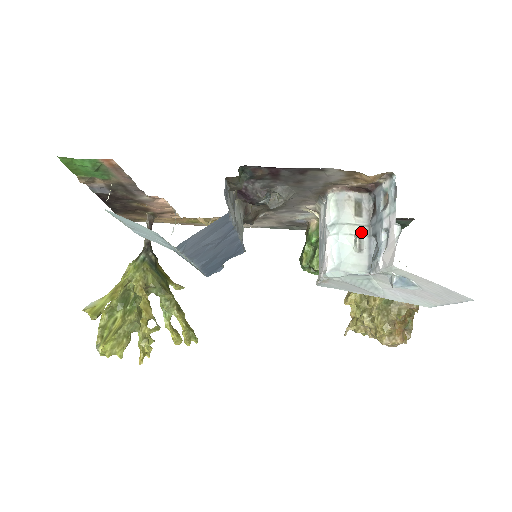
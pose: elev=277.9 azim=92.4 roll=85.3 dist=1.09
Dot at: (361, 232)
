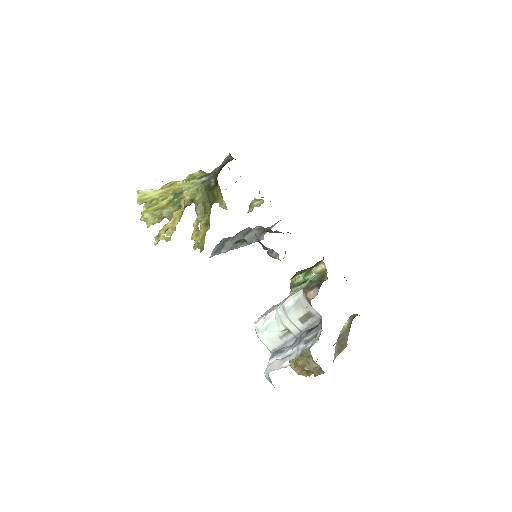
Dot at: (292, 330)
